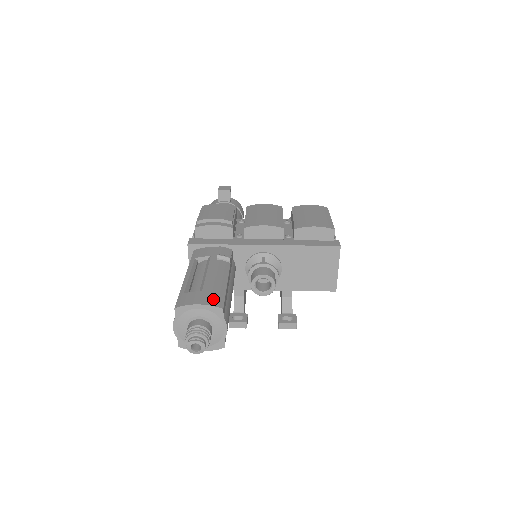
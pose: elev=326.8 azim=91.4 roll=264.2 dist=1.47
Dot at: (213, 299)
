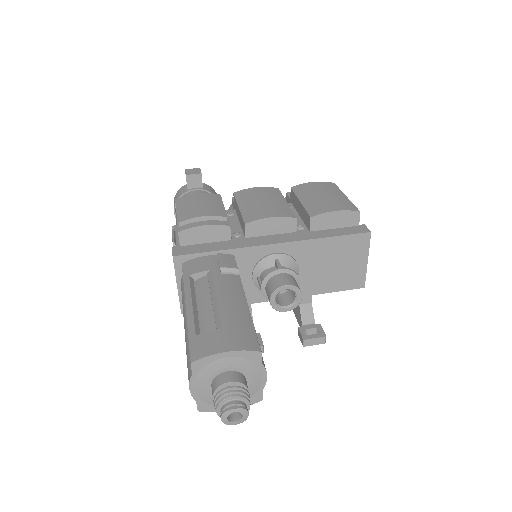
Dot at: (242, 339)
